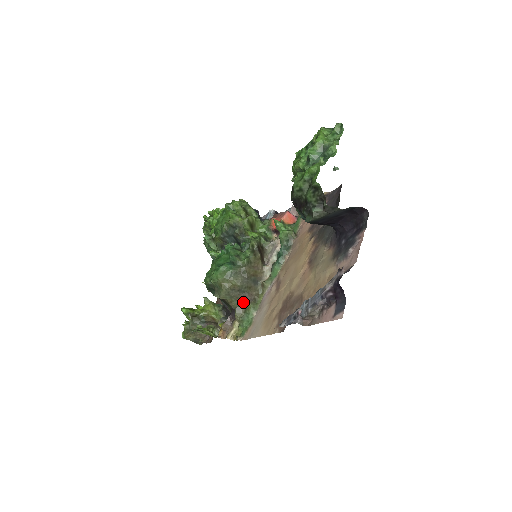
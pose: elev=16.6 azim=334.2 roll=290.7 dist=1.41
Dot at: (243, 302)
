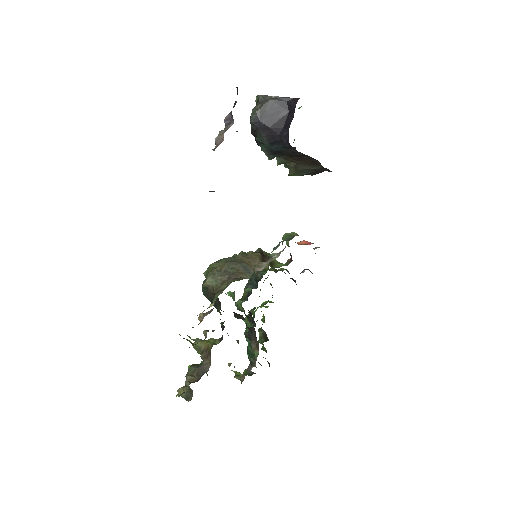
Dot at: (227, 283)
